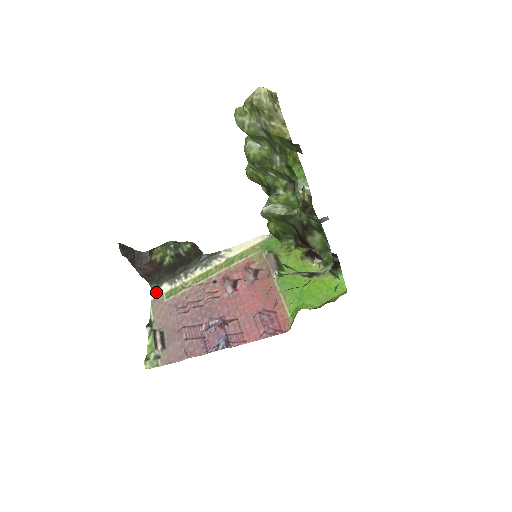
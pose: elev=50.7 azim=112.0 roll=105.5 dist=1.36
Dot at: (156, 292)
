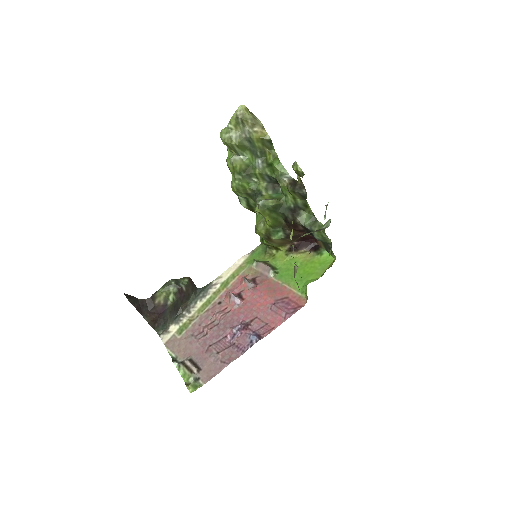
Dot at: (165, 336)
